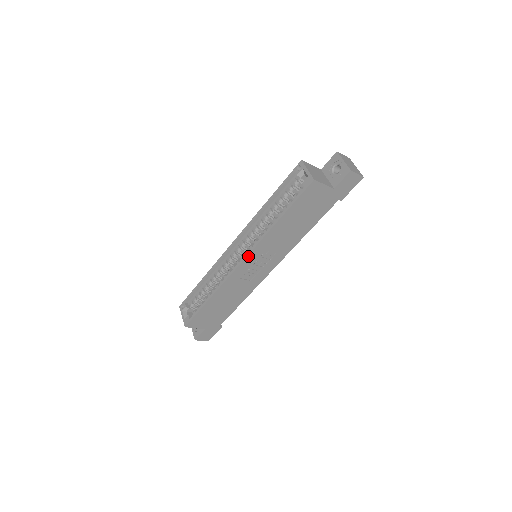
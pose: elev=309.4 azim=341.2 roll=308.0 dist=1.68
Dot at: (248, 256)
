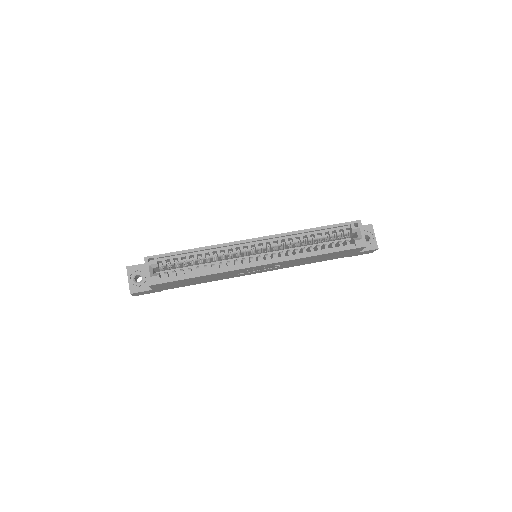
Dot at: (271, 264)
